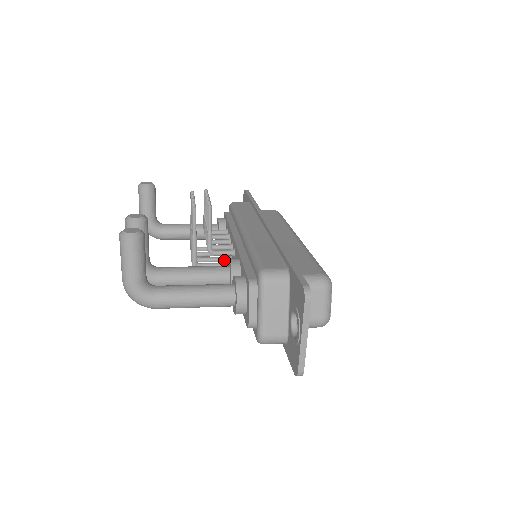
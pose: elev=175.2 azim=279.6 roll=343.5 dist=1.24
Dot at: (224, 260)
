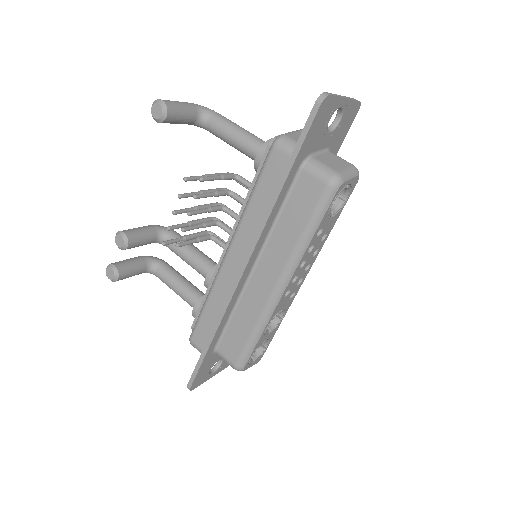
Dot at: occluded
